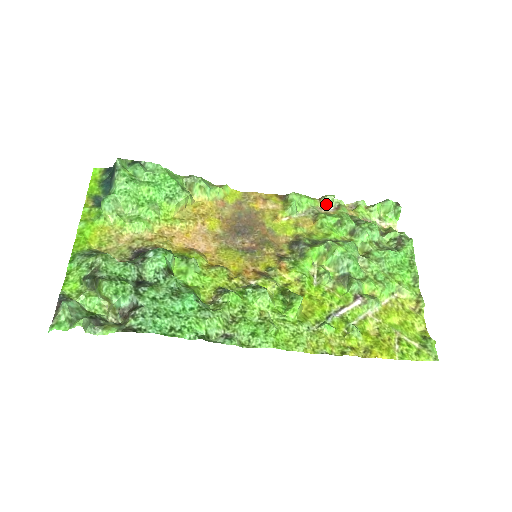
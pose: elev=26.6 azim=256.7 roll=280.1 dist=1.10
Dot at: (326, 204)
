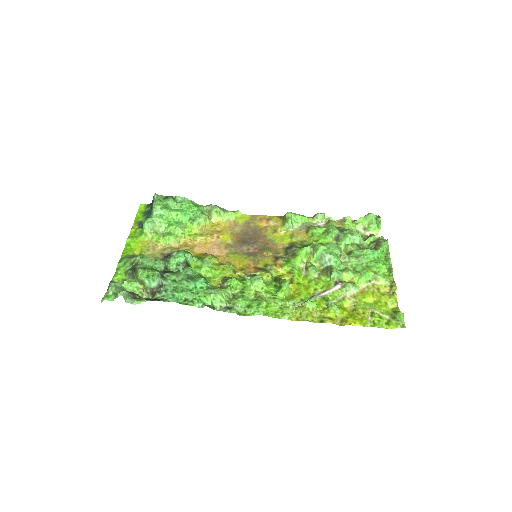
Dot at: (318, 220)
